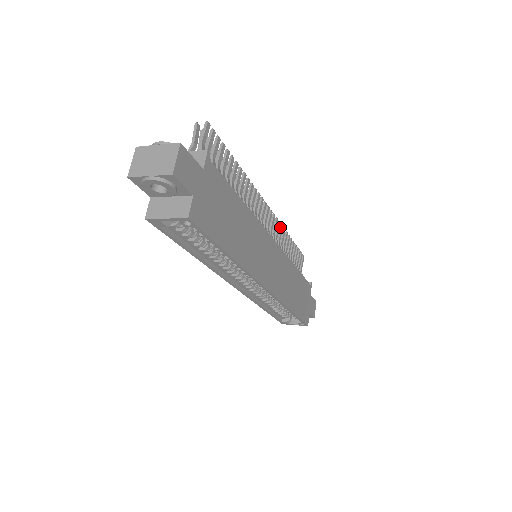
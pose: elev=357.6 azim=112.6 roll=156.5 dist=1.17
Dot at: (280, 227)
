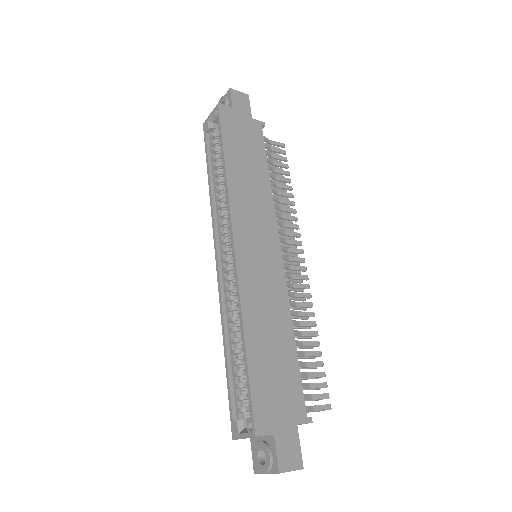
Dot at: (309, 303)
